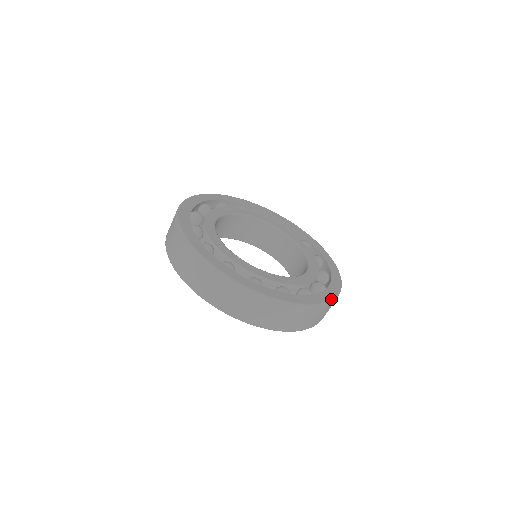
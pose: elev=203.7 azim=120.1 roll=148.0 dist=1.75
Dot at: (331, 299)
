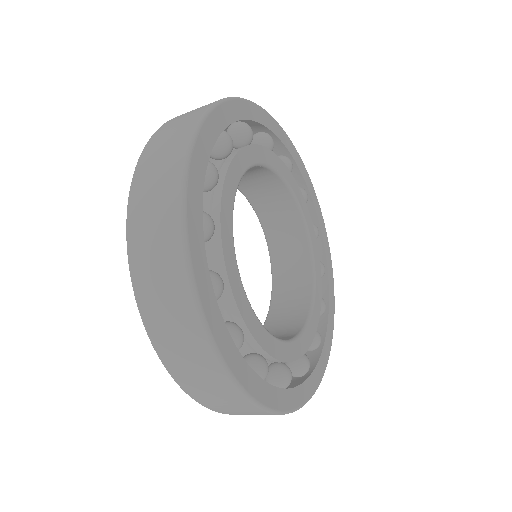
Dot at: occluded
